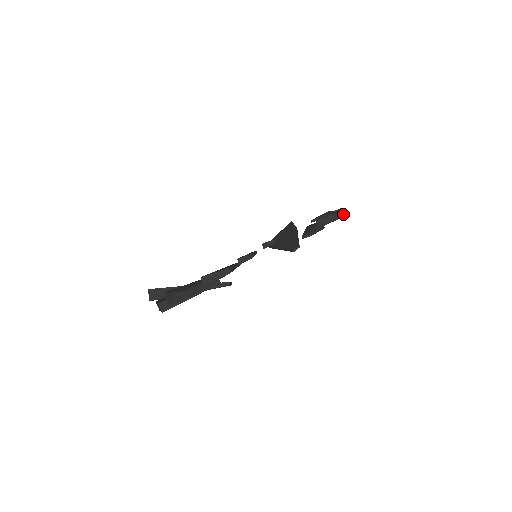
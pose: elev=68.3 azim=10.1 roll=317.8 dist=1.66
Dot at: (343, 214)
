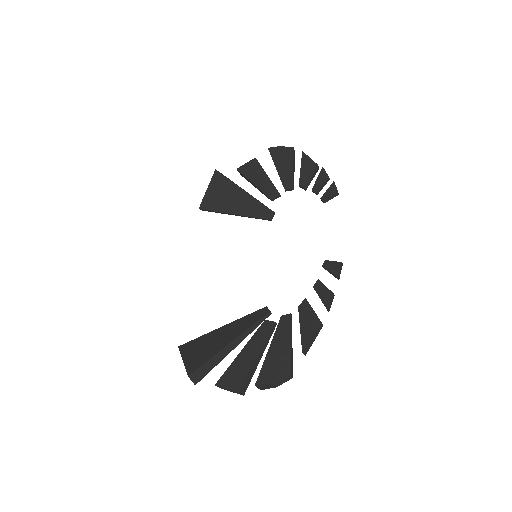
Dot at: (294, 151)
